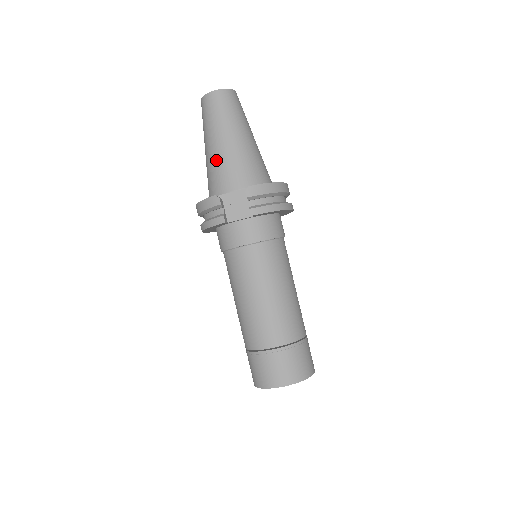
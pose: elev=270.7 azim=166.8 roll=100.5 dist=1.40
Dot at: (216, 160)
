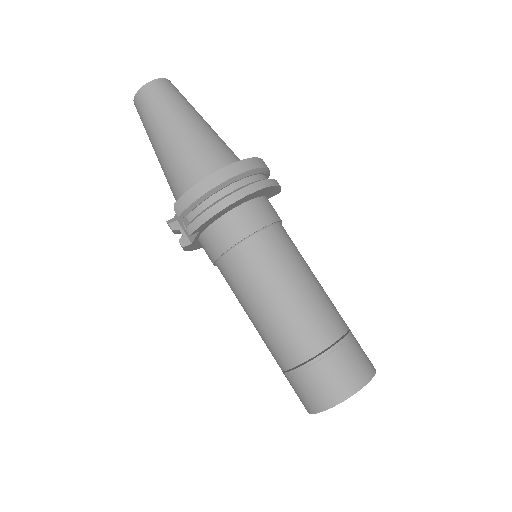
Dot at: occluded
